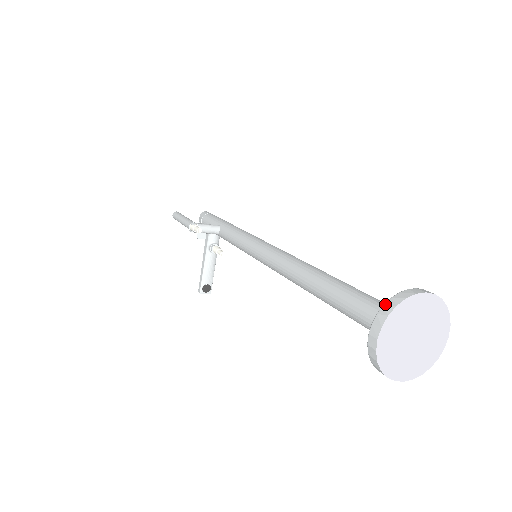
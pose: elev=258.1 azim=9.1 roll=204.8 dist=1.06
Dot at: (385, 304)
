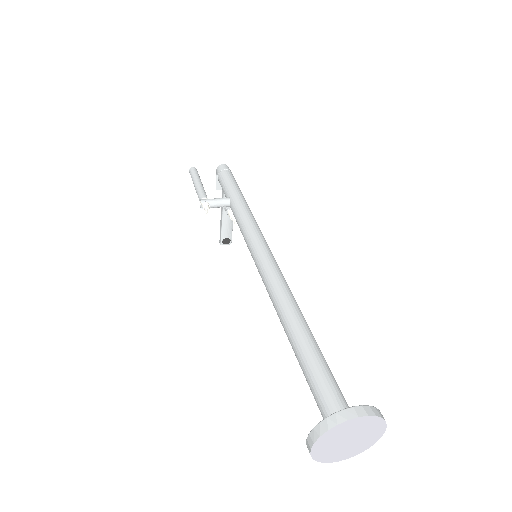
Dot at: (320, 423)
